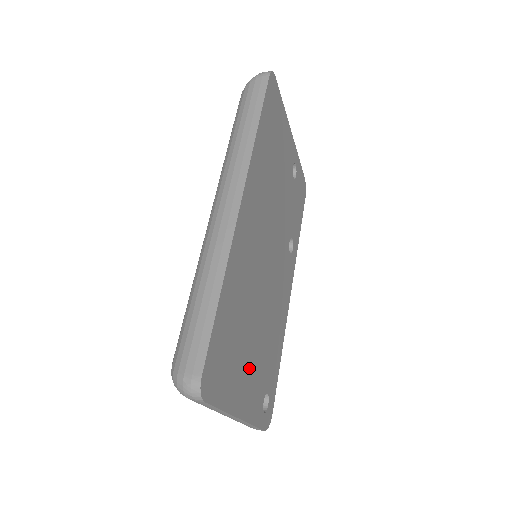
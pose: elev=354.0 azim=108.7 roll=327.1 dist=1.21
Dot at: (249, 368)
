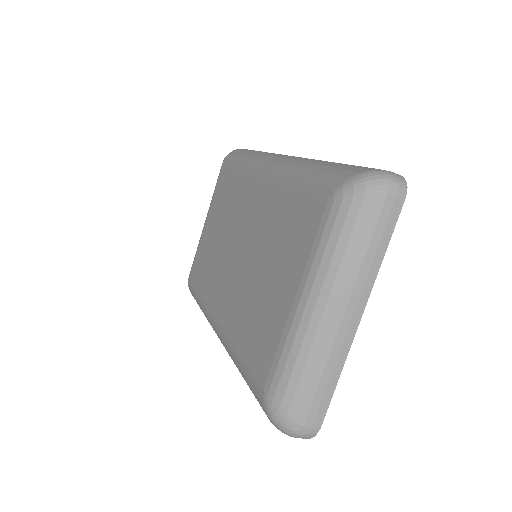
Dot at: occluded
